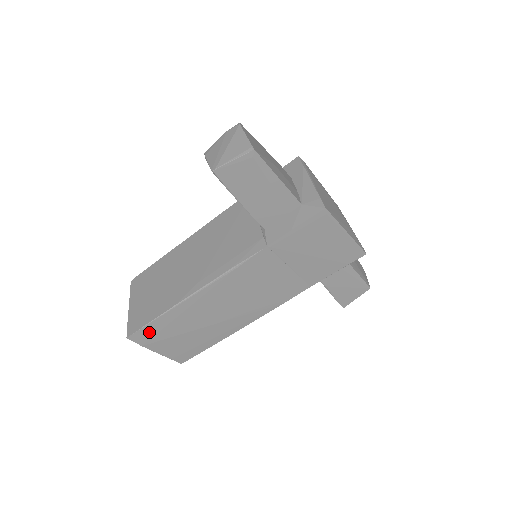
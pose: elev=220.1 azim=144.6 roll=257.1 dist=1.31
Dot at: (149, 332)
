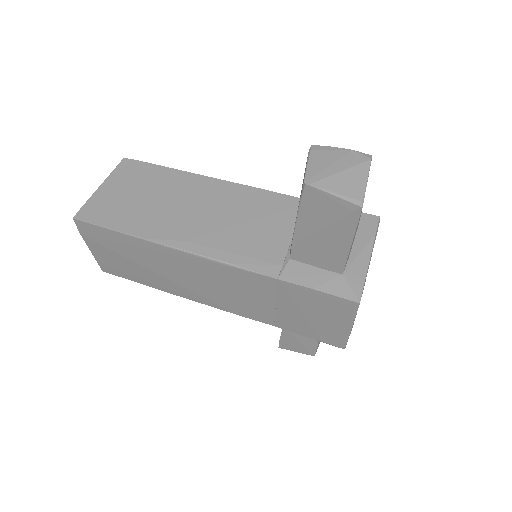
Dot at: (99, 233)
